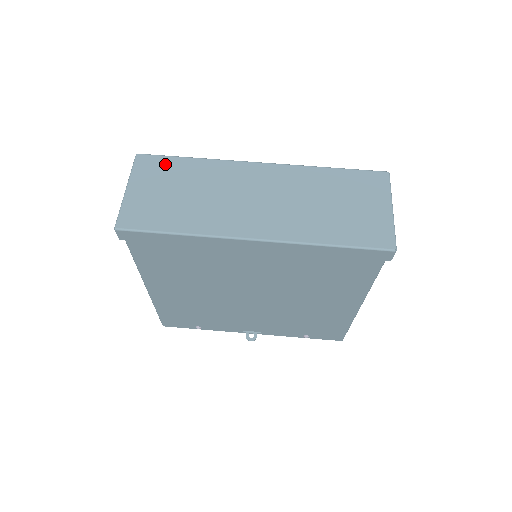
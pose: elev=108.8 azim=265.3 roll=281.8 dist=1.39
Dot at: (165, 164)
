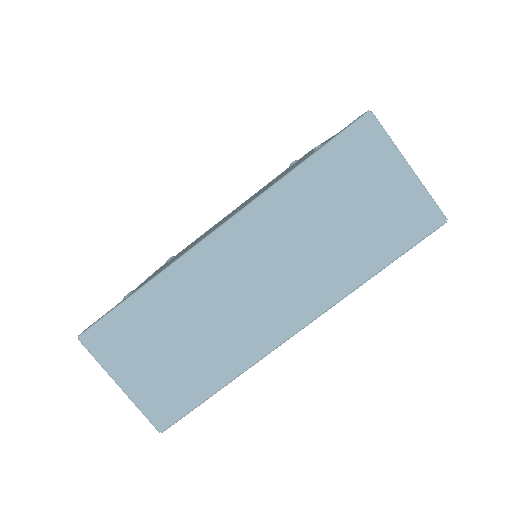
Dot at: (122, 324)
